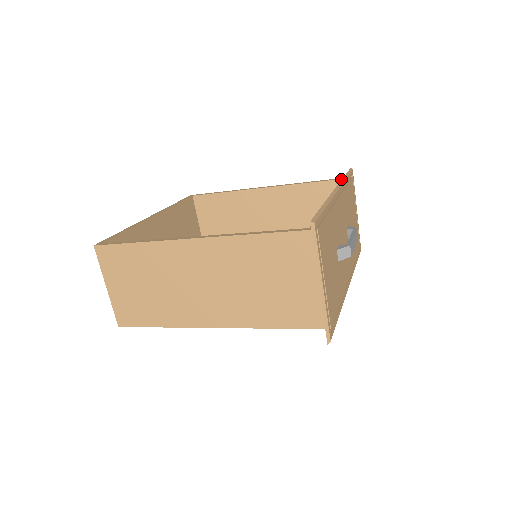
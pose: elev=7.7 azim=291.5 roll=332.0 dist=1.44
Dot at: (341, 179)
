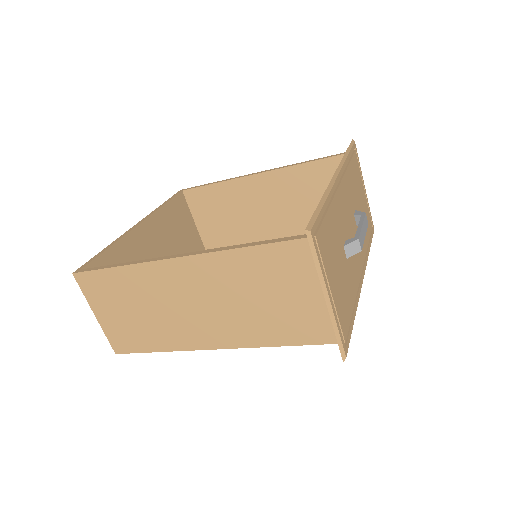
Dot at: (342, 154)
